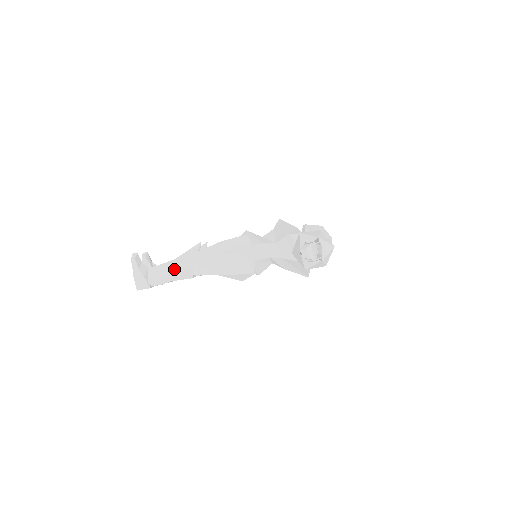
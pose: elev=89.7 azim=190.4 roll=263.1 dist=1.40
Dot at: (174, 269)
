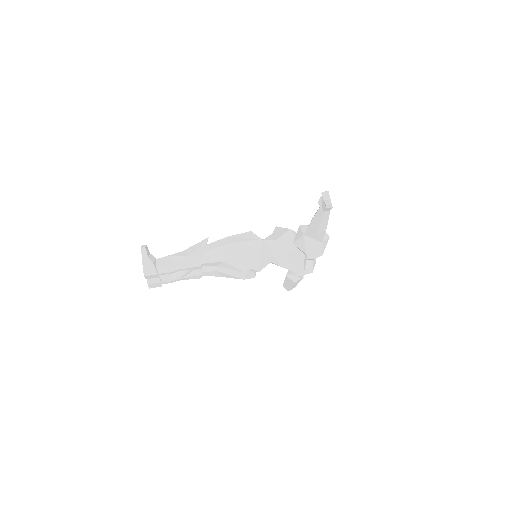
Dot at: (184, 256)
